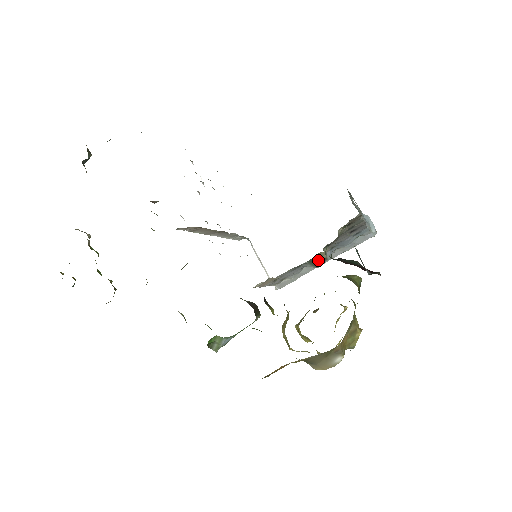
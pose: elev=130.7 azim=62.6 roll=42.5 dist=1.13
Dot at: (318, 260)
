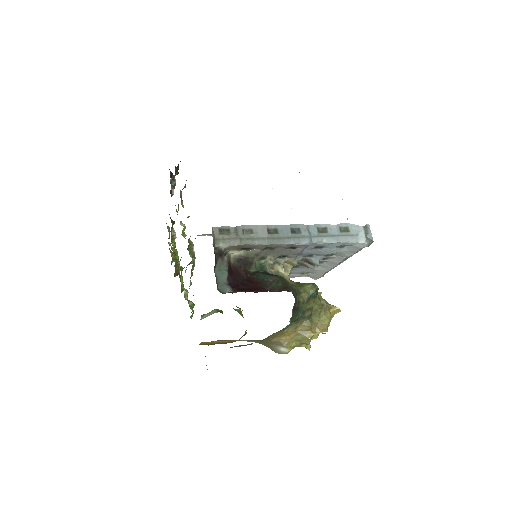
Dot at: (293, 265)
